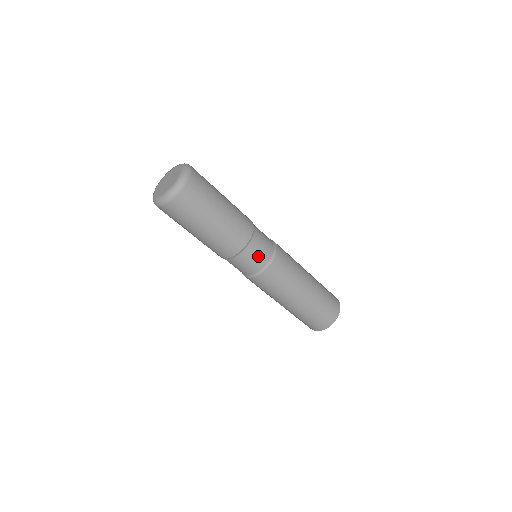
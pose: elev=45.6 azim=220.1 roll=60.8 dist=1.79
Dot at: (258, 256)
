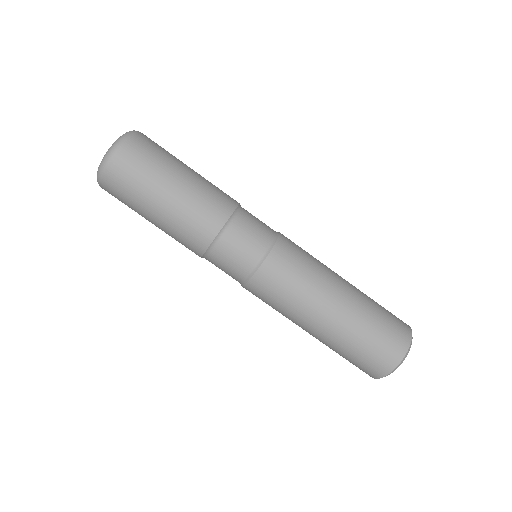
Dot at: (238, 254)
